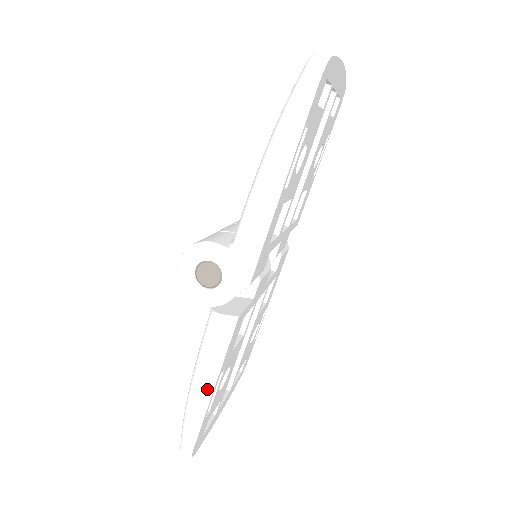
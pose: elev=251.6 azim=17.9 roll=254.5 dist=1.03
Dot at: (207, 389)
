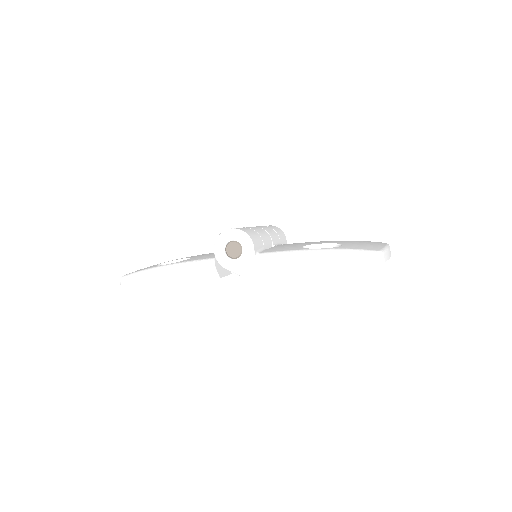
Dot at: (168, 279)
